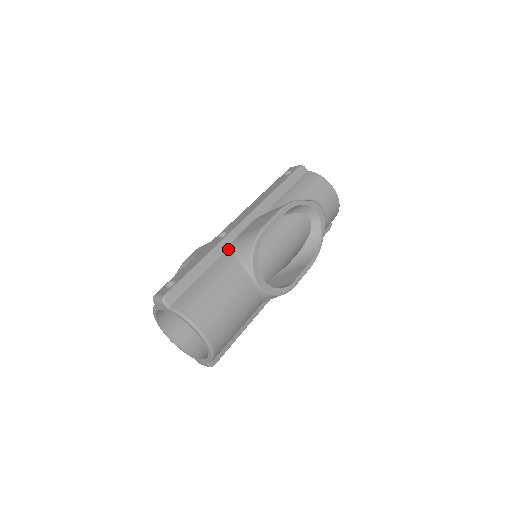
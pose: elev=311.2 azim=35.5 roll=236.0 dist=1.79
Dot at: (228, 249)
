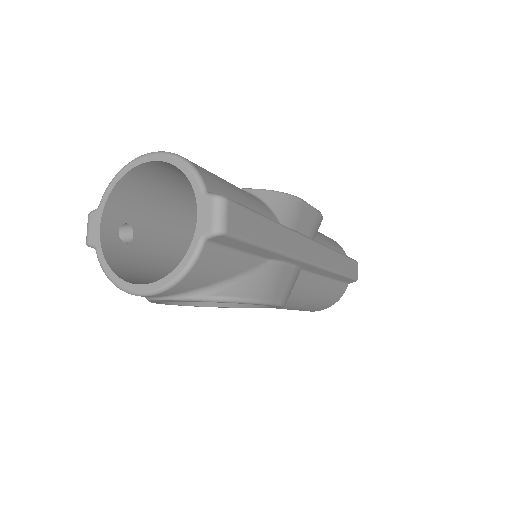
Dot at: occluded
